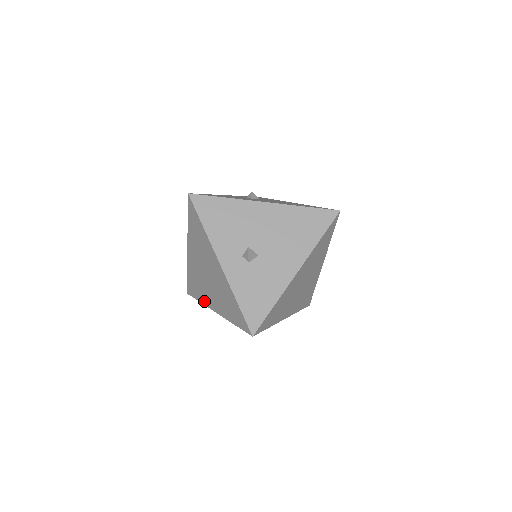
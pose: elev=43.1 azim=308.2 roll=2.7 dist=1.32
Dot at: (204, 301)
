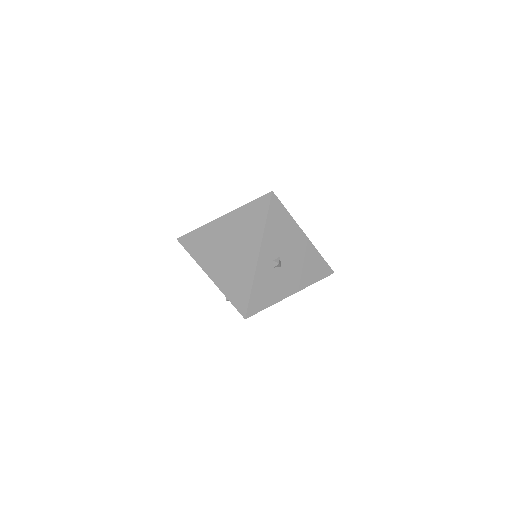
Dot at: (200, 260)
